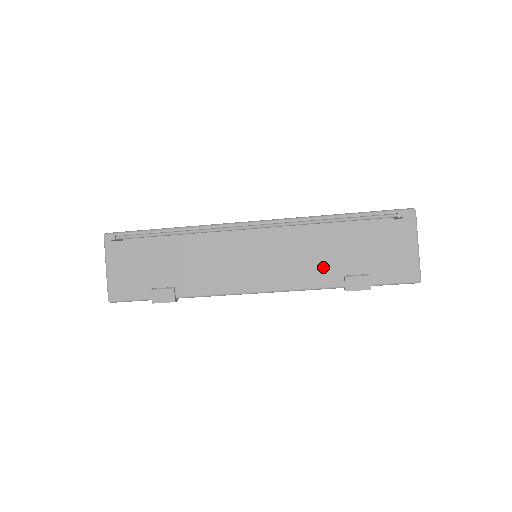
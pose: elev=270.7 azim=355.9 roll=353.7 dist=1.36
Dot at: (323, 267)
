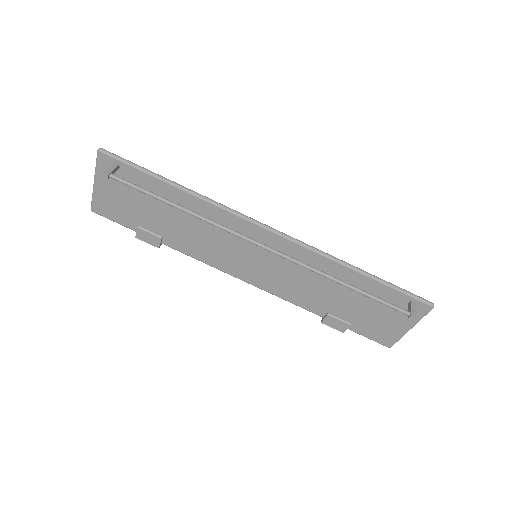
Dot at: (314, 297)
